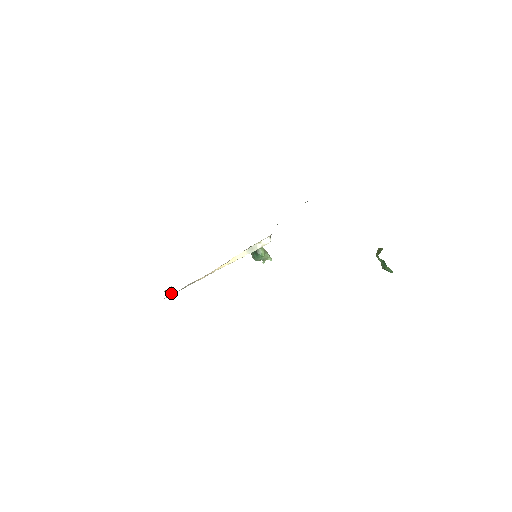
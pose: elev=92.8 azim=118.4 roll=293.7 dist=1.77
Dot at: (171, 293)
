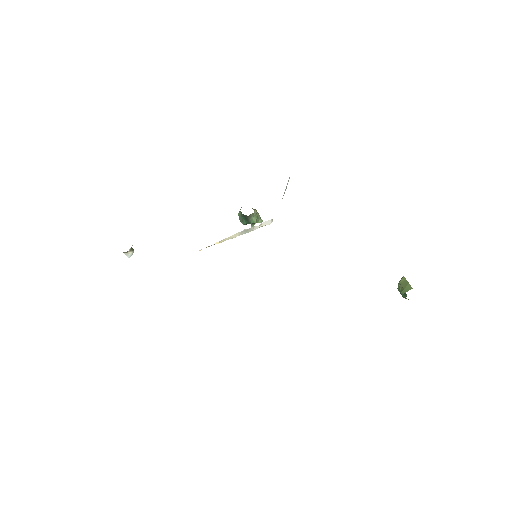
Dot at: (130, 252)
